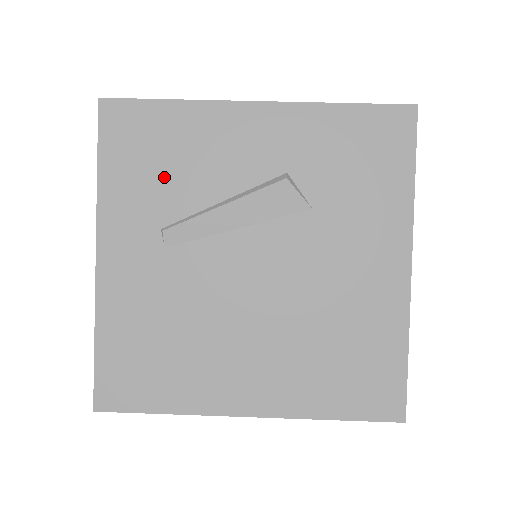
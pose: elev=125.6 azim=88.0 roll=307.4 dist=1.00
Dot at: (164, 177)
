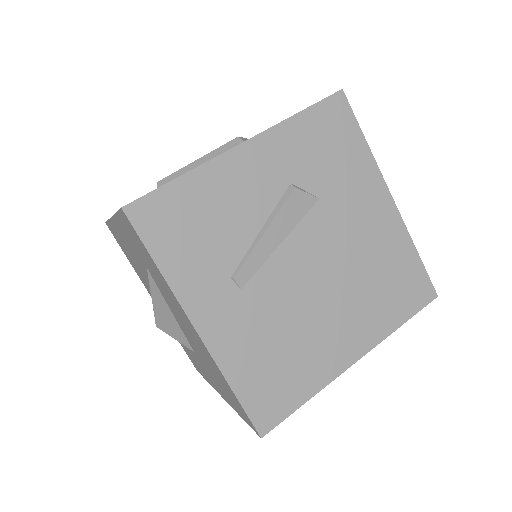
Dot at: (210, 239)
